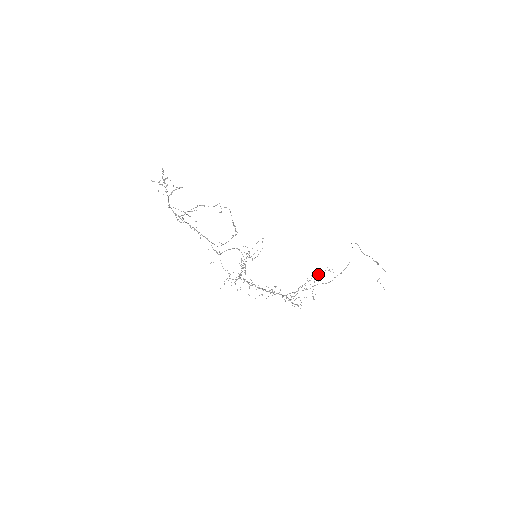
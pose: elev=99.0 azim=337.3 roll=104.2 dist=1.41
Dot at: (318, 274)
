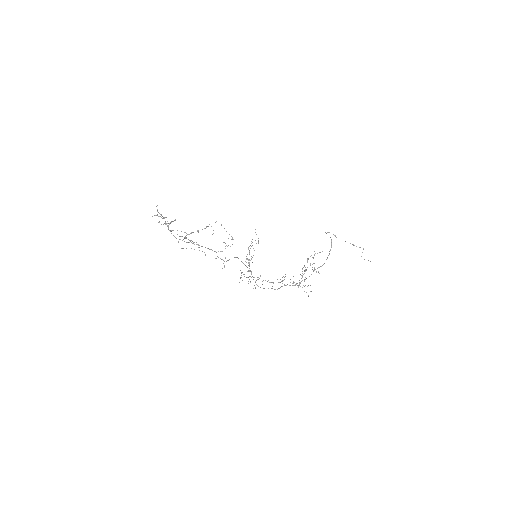
Dot at: occluded
